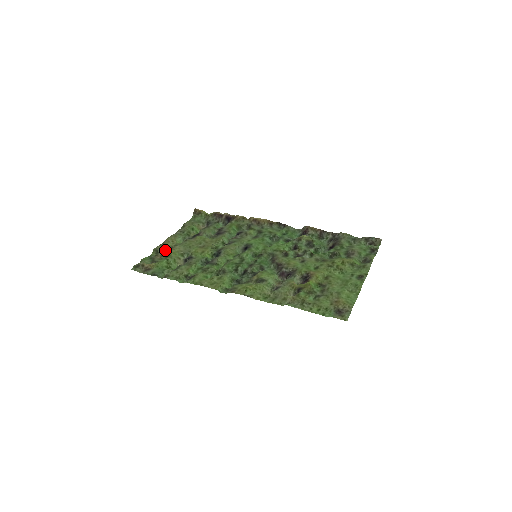
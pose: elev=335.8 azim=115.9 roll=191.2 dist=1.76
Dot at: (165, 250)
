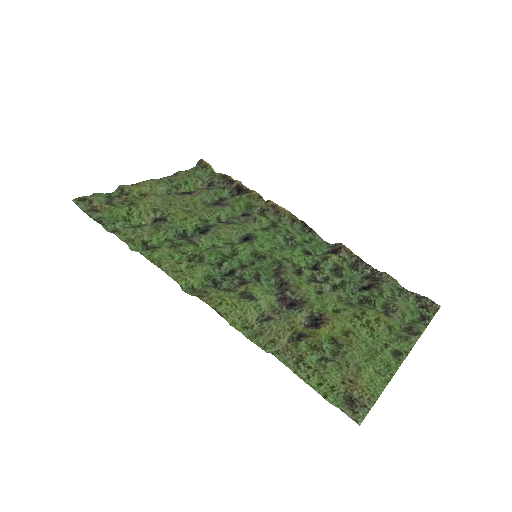
Dot at: (134, 194)
